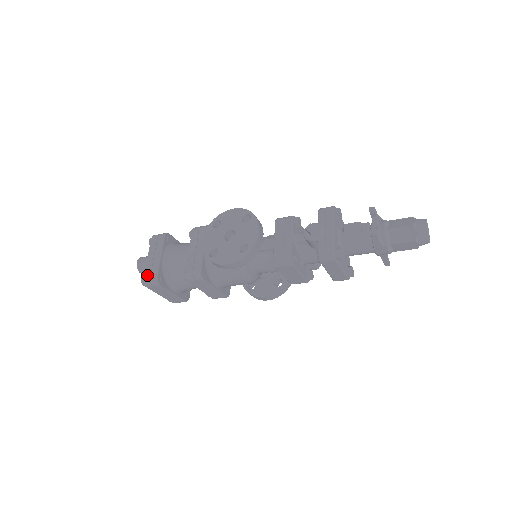
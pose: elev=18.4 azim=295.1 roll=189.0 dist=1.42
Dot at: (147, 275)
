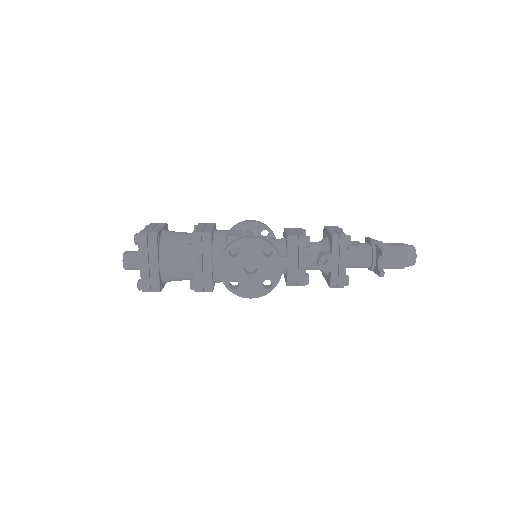
Dot at: (146, 285)
